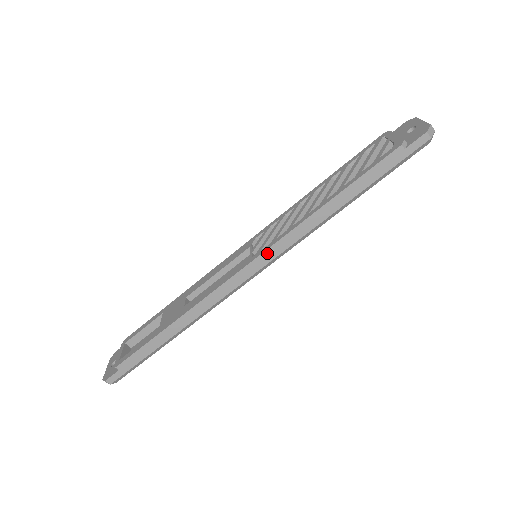
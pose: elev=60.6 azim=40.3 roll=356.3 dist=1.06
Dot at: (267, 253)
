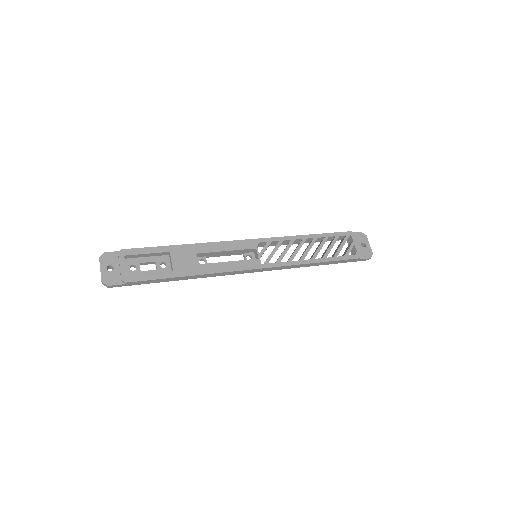
Dot at: (271, 268)
